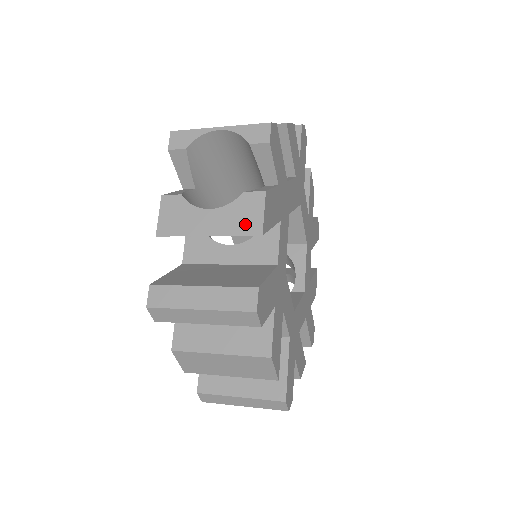
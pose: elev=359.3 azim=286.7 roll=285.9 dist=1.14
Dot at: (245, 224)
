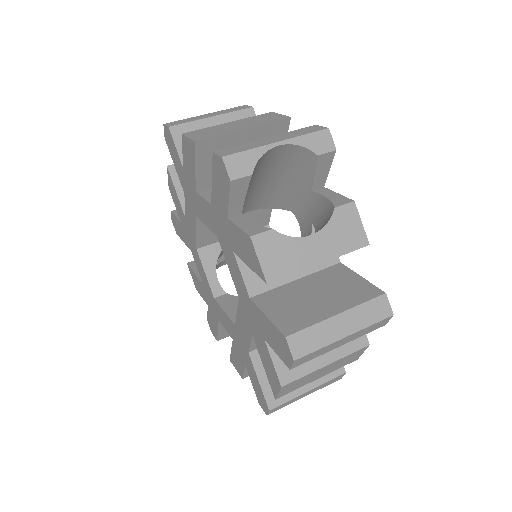
Dot at: (350, 239)
